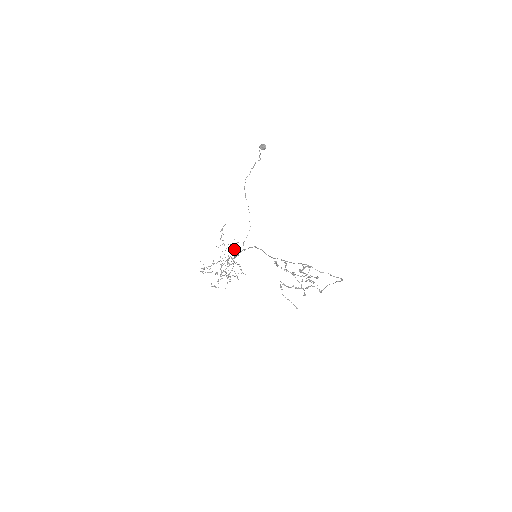
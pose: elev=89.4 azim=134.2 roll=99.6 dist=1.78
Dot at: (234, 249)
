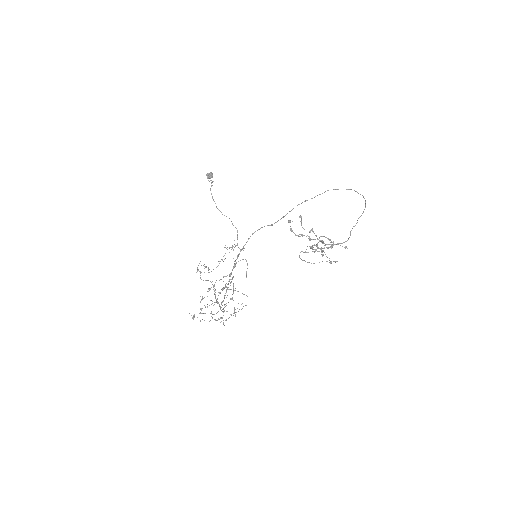
Dot at: (232, 246)
